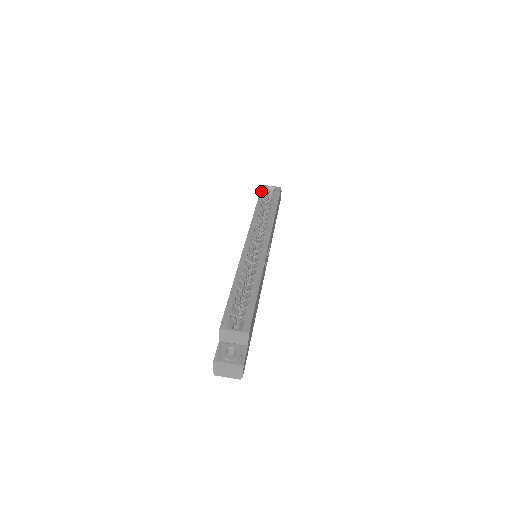
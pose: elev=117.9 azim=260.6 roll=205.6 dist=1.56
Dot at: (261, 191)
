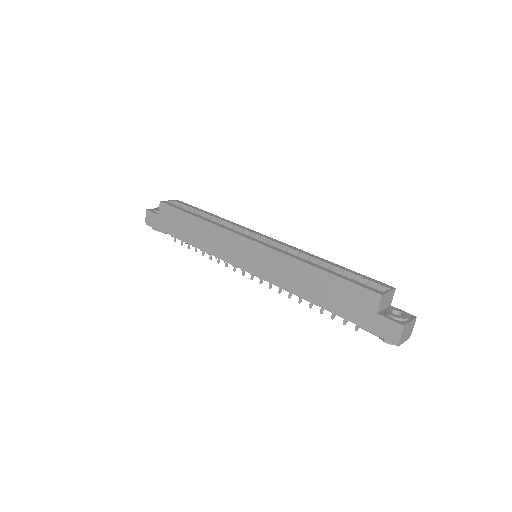
Dot at: (171, 205)
